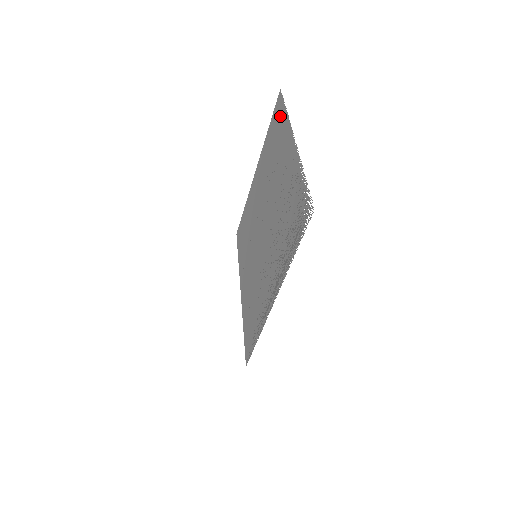
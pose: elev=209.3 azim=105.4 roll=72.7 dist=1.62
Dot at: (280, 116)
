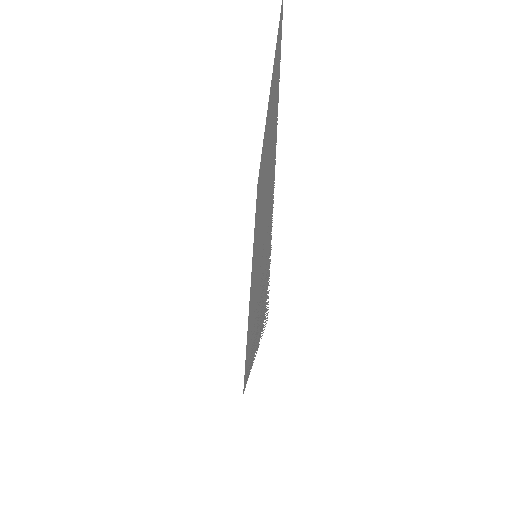
Dot at: occluded
